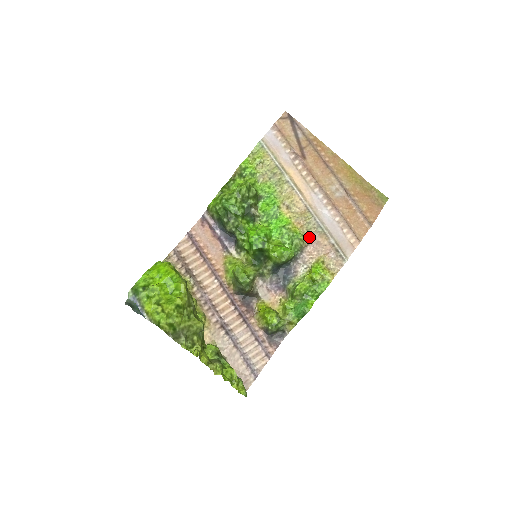
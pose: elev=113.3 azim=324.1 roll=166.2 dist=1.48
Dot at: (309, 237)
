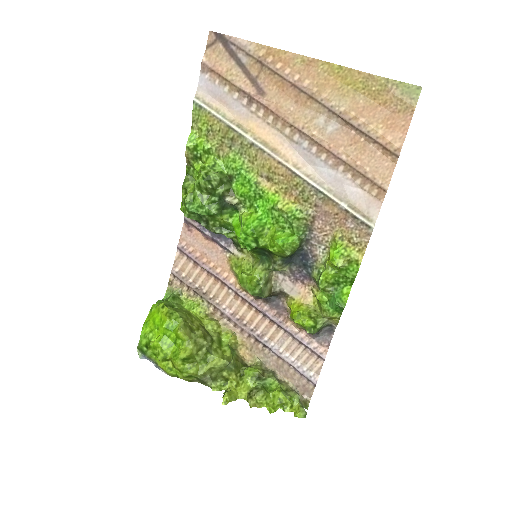
Dot at: (311, 210)
